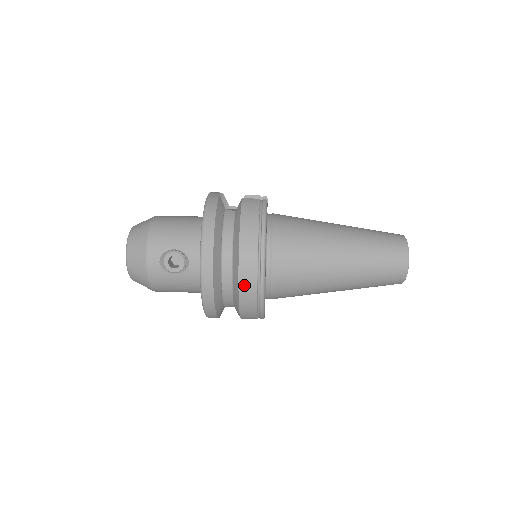
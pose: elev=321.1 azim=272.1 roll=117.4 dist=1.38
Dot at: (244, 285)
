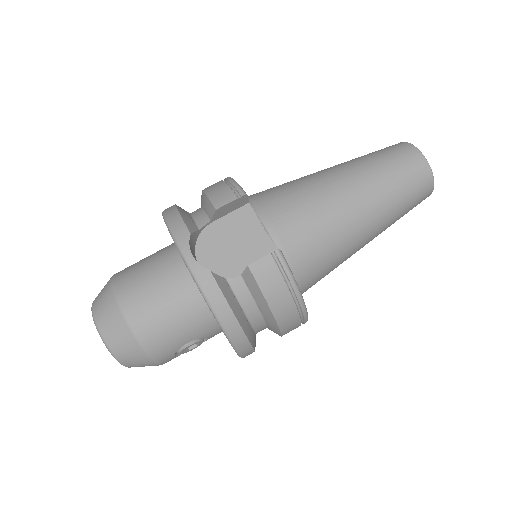
Dot at: occluded
